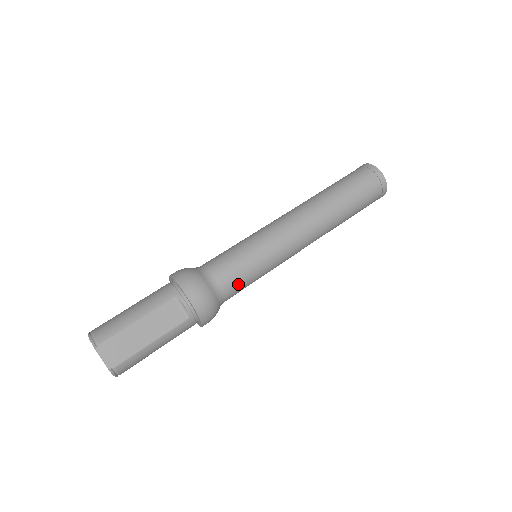
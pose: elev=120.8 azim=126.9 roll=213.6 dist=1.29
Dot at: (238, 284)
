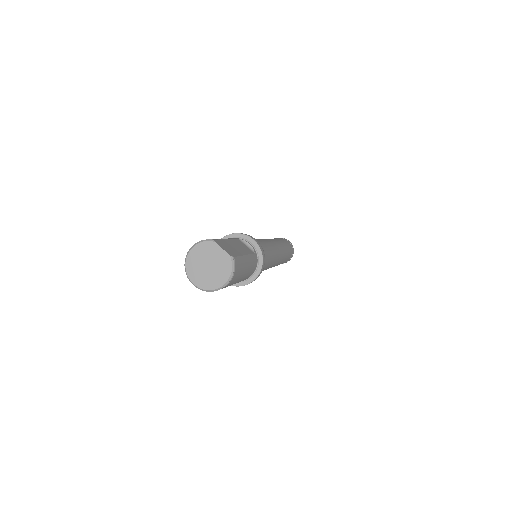
Dot at: (265, 252)
